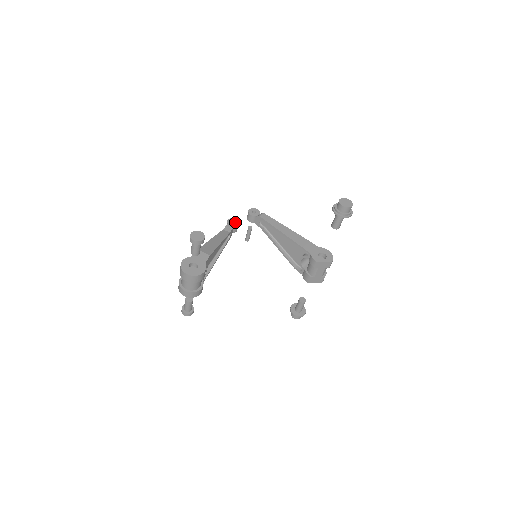
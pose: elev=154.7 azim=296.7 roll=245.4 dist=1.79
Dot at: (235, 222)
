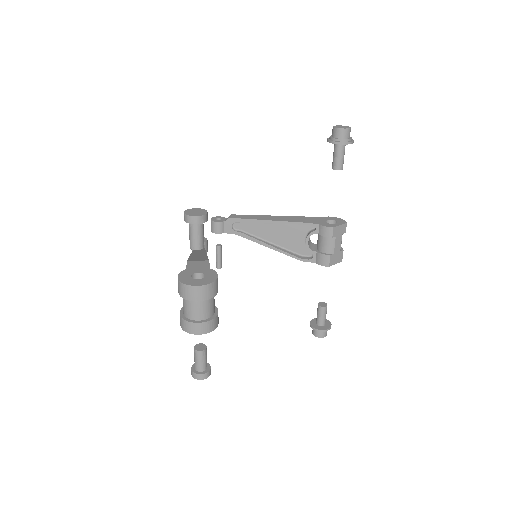
Dot at: occluded
